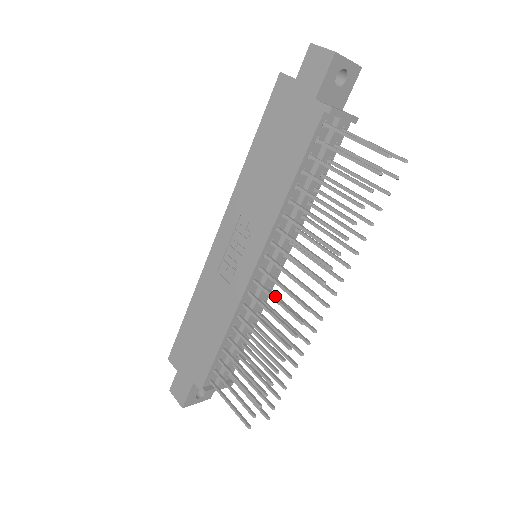
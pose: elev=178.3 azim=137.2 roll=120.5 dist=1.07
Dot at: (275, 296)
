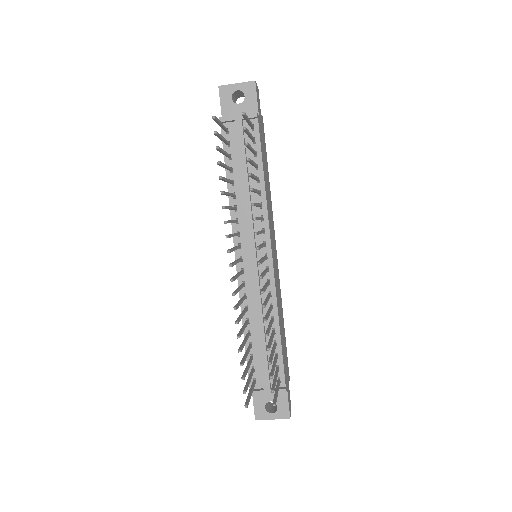
Dot at: (239, 273)
